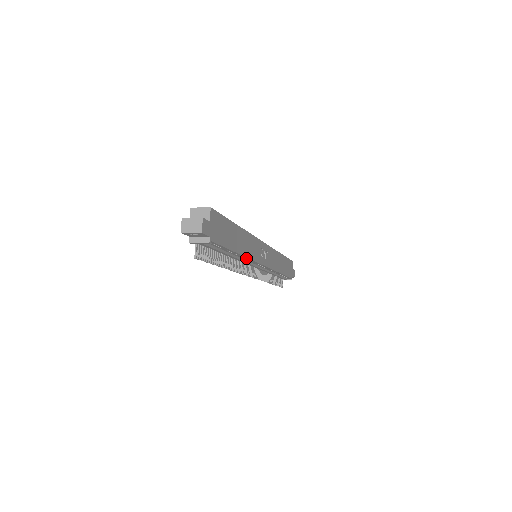
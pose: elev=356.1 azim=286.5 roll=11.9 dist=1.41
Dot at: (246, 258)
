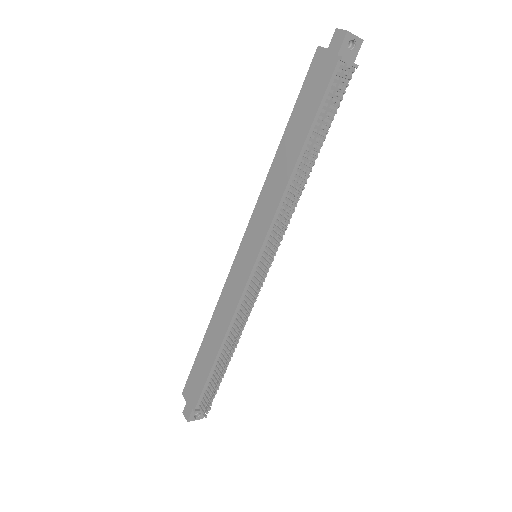
Dot at: (296, 199)
